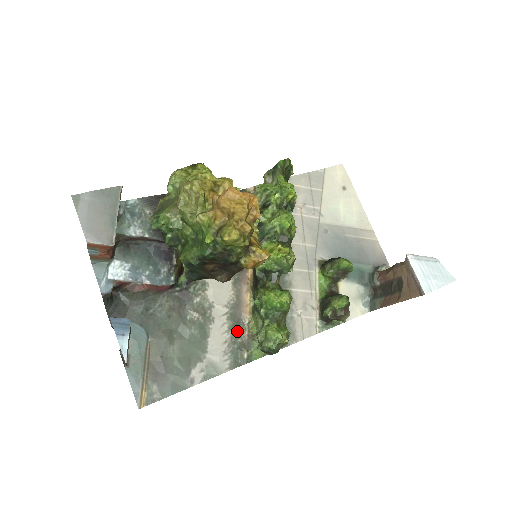
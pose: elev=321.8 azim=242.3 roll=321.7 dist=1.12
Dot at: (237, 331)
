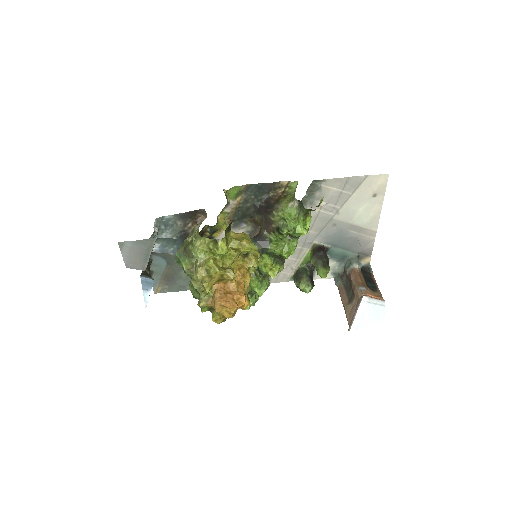
Dot at: occluded
